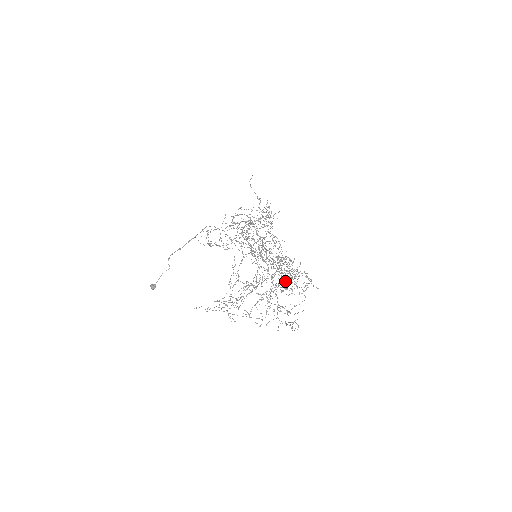
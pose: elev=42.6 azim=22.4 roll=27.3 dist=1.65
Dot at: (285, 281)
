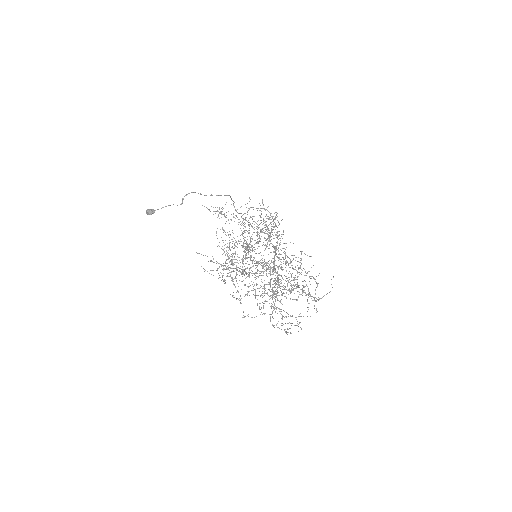
Dot at: (293, 285)
